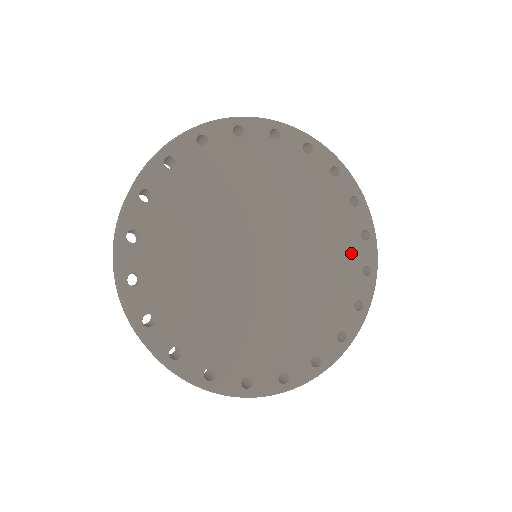
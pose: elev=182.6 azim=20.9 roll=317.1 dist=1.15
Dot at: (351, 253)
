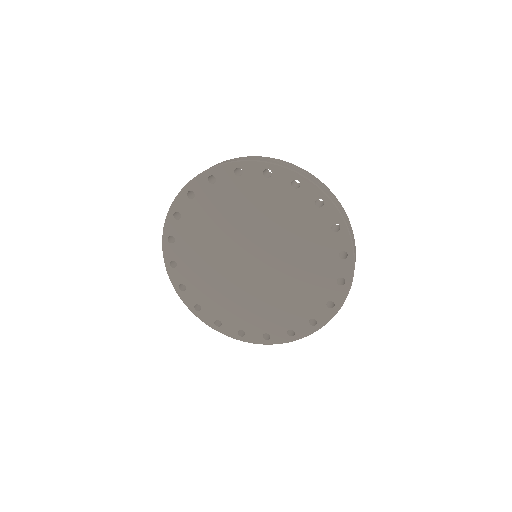
Dot at: (325, 244)
